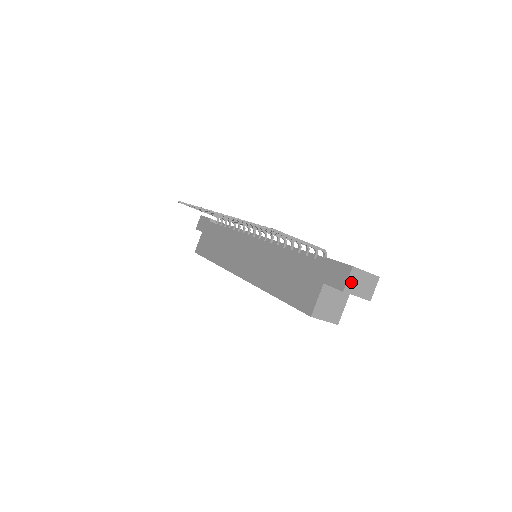
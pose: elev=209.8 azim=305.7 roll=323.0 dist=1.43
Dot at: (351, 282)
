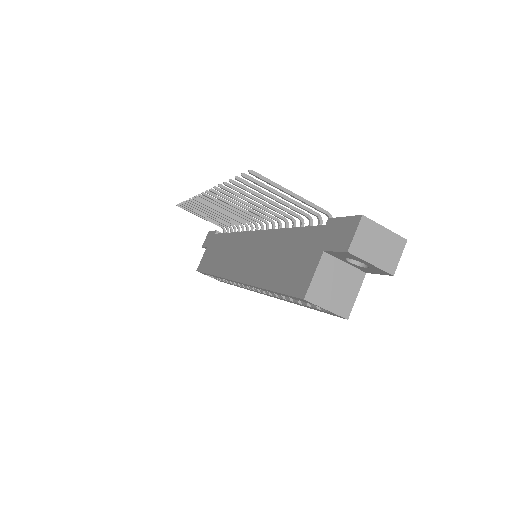
Dot at: (360, 239)
